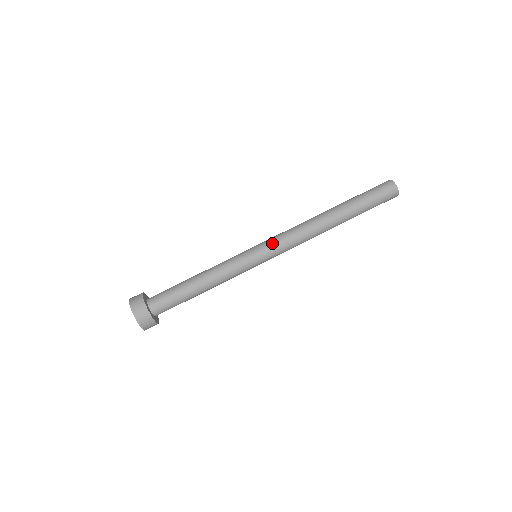
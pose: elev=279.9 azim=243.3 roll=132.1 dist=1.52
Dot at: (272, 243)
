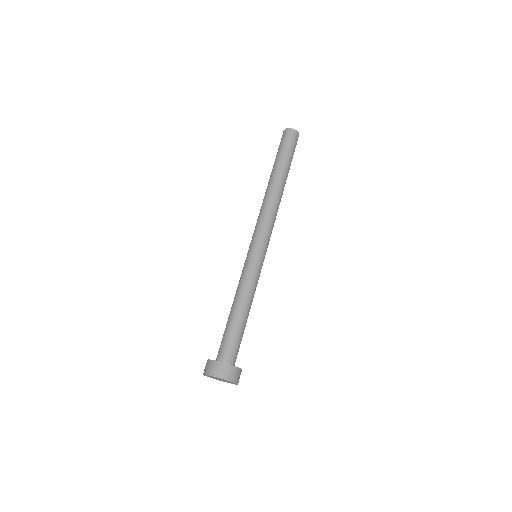
Dot at: (266, 238)
